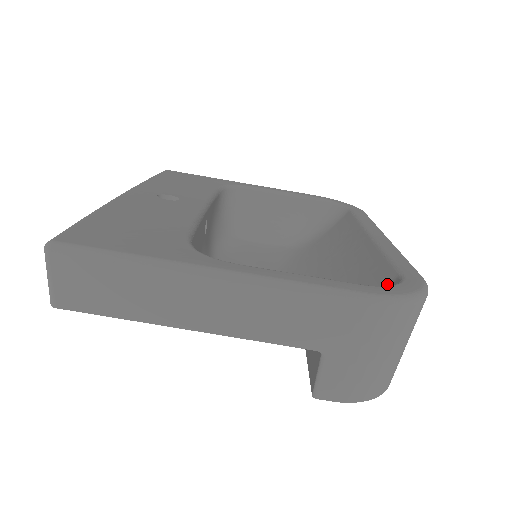
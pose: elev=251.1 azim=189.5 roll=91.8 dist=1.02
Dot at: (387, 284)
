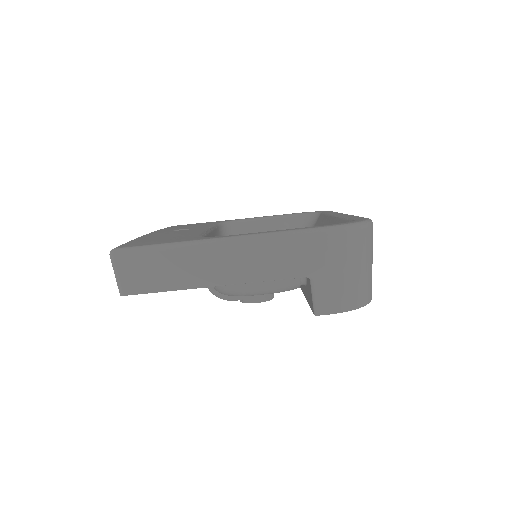
Dot at: occluded
